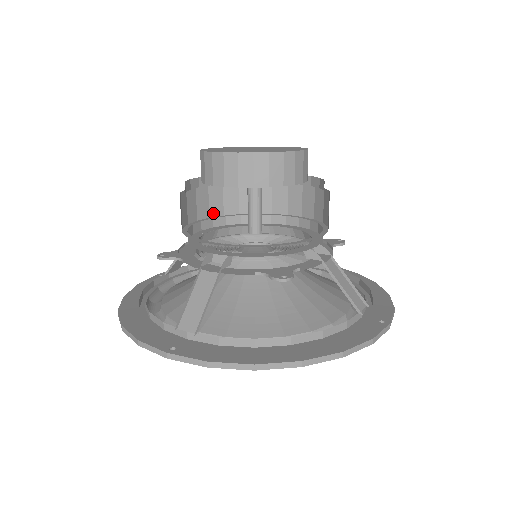
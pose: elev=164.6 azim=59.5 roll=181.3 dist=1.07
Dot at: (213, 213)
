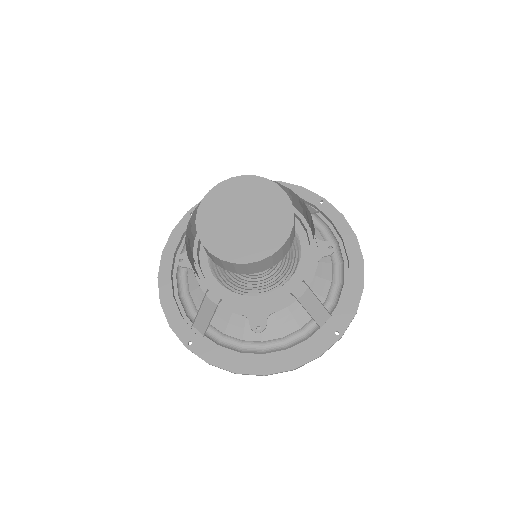
Dot at: occluded
